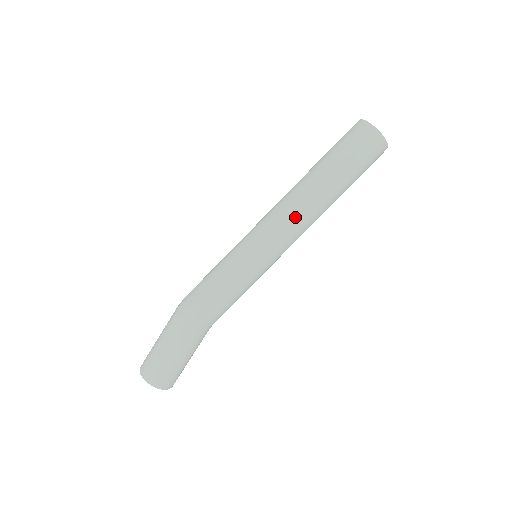
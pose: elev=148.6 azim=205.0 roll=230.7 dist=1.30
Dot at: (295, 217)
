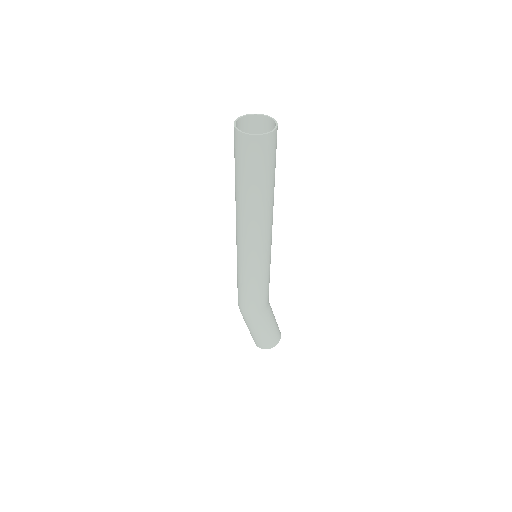
Dot at: (247, 232)
